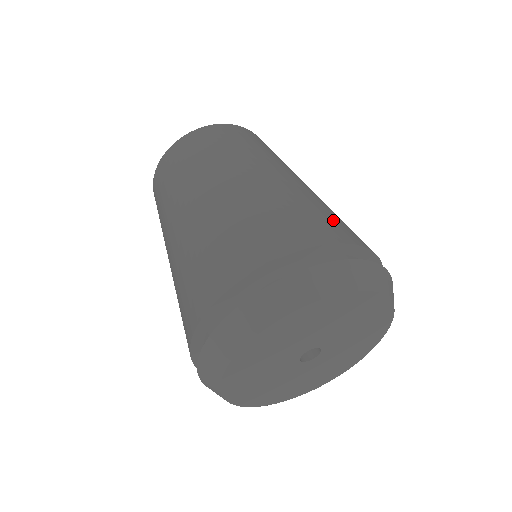
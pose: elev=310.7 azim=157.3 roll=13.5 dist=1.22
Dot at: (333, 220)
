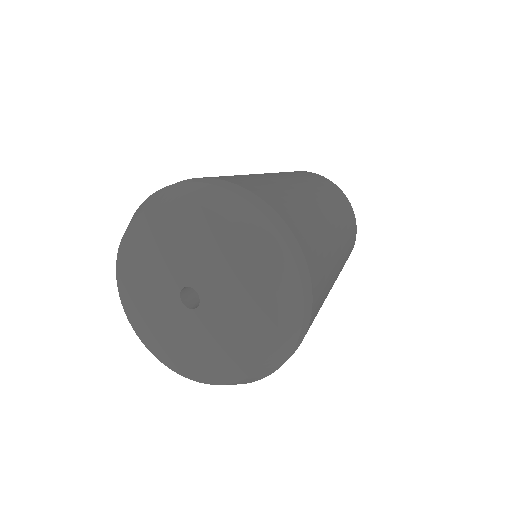
Dot at: (323, 285)
